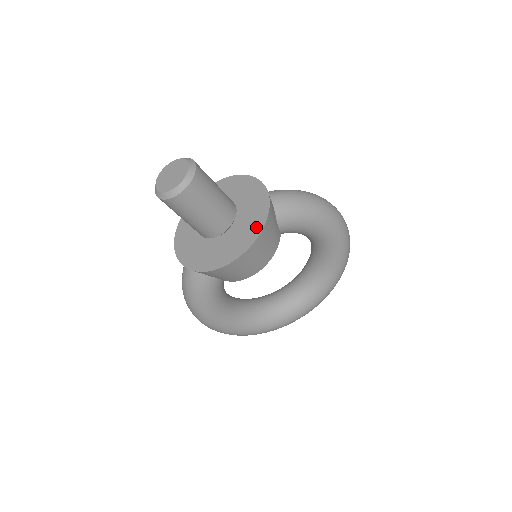
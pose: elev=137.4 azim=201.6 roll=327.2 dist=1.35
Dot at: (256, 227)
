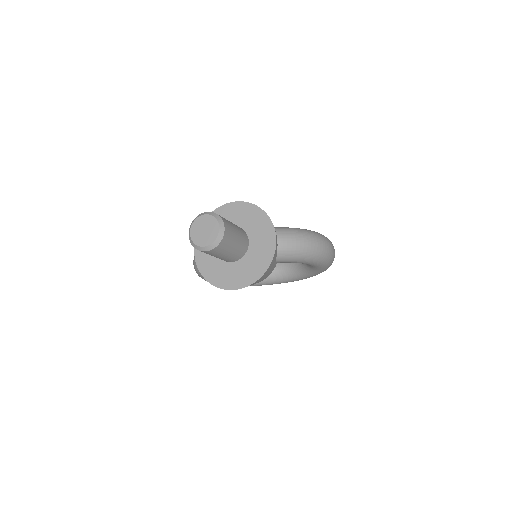
Dot at: (256, 273)
